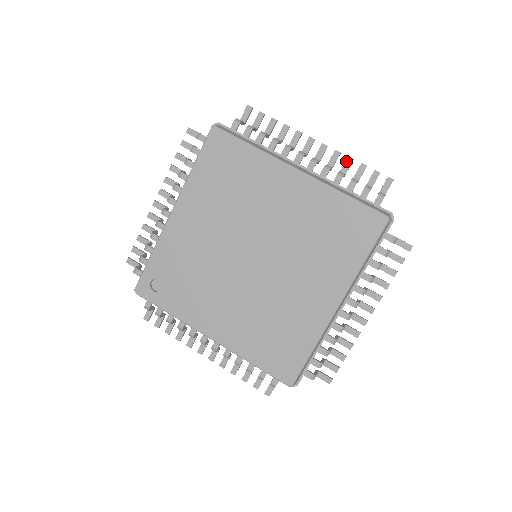
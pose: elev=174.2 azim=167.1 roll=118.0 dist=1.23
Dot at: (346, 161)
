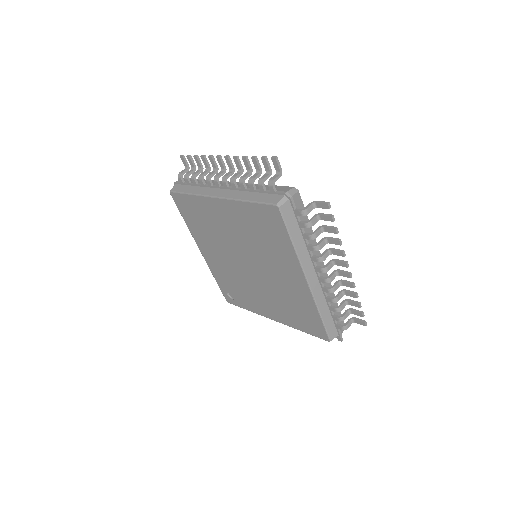
Dot at: (243, 161)
